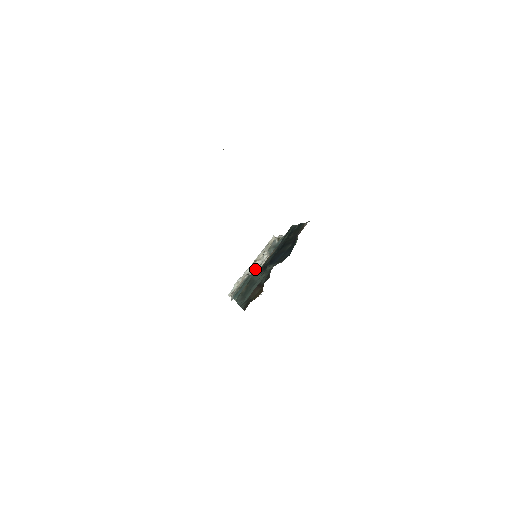
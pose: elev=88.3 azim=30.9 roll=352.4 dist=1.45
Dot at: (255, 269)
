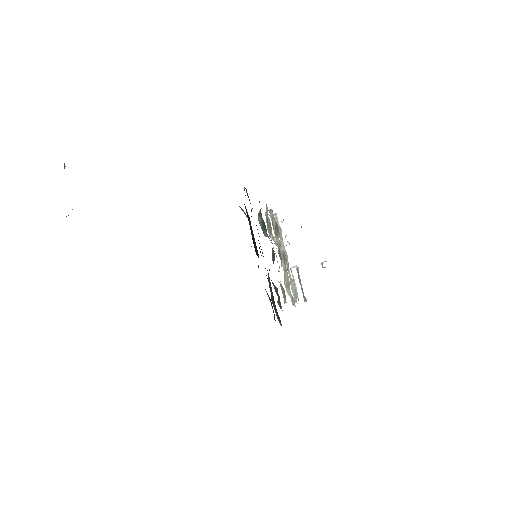
Dot at: occluded
